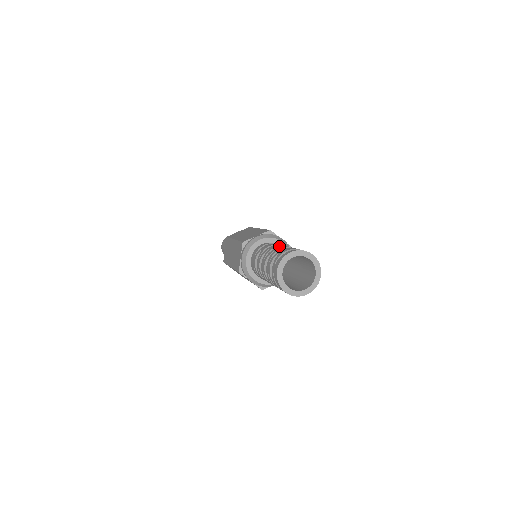
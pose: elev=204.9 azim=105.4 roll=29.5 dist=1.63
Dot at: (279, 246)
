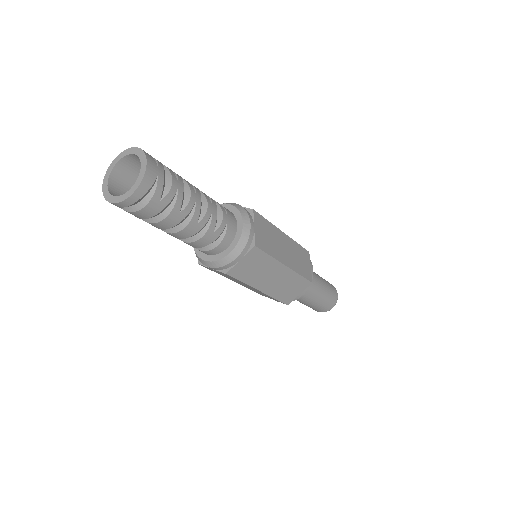
Dot at: occluded
